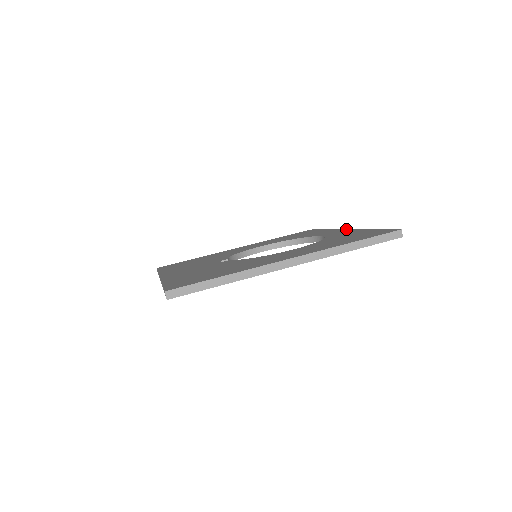
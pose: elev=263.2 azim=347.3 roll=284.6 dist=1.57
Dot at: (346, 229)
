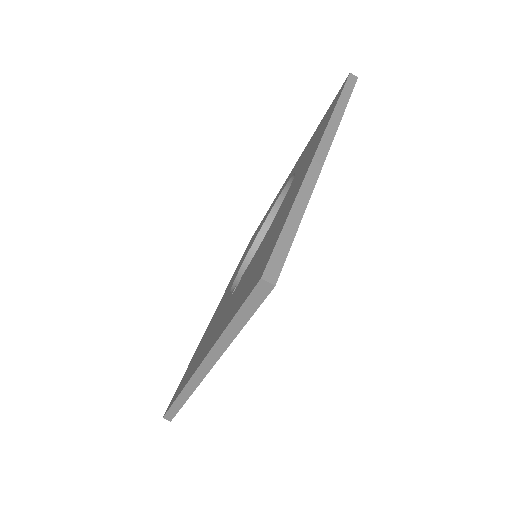
Dot at: (289, 174)
